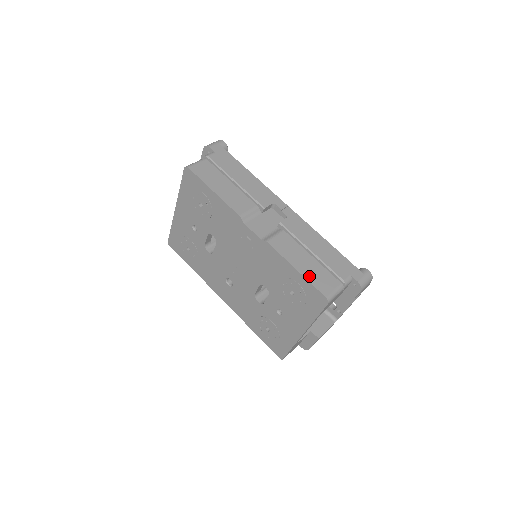
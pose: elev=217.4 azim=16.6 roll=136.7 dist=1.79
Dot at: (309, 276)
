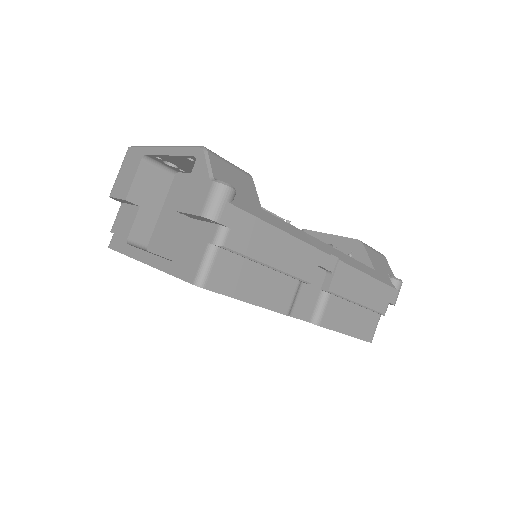
Dot at: (357, 332)
